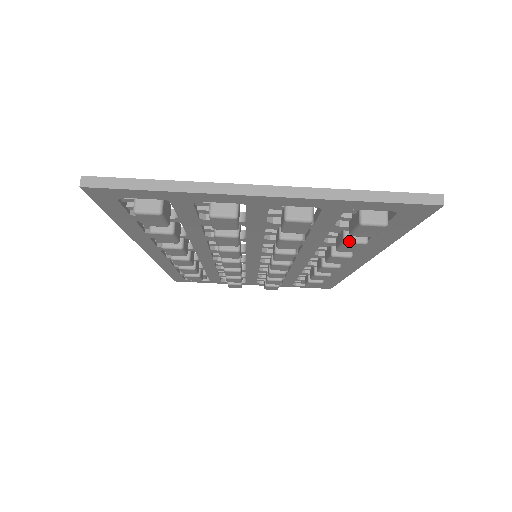
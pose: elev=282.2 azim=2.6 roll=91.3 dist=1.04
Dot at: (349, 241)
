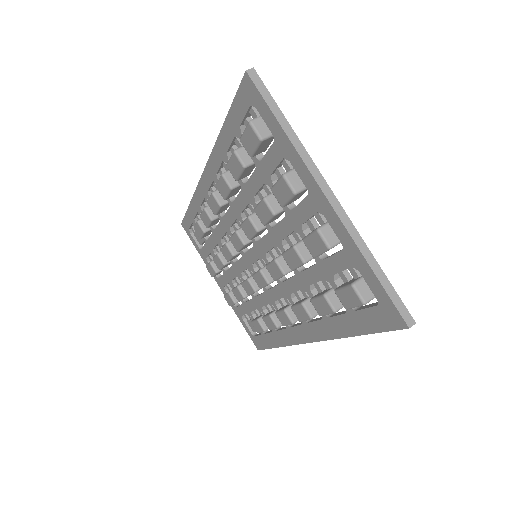
Dot at: (327, 298)
